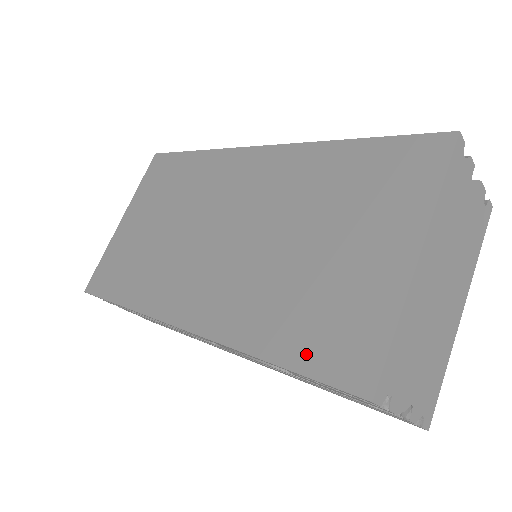
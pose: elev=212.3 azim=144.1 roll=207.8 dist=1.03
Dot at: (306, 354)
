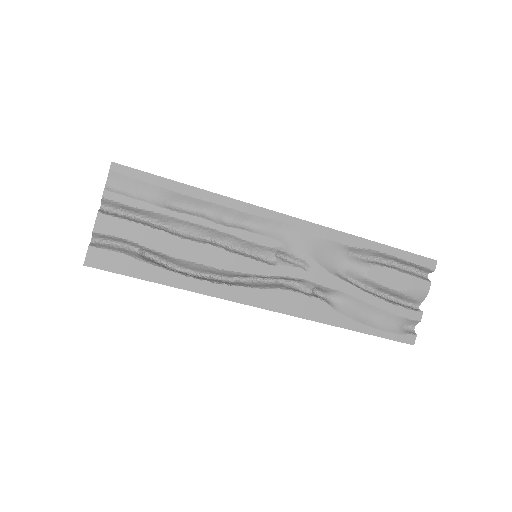
Dot at: occluded
